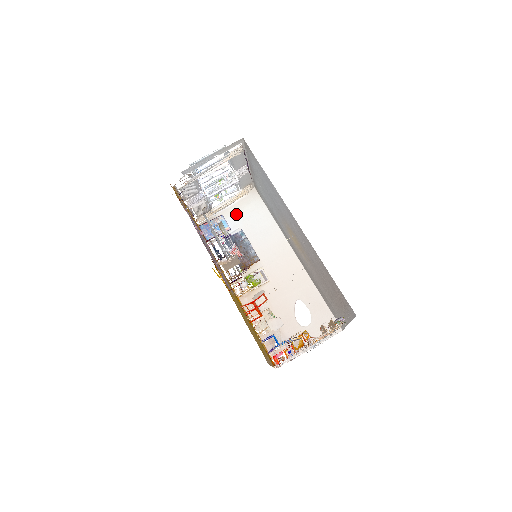
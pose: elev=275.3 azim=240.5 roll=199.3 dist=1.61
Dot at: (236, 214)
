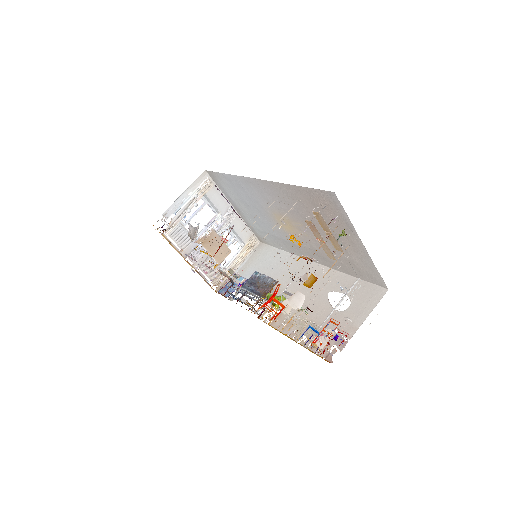
Dot at: (249, 267)
